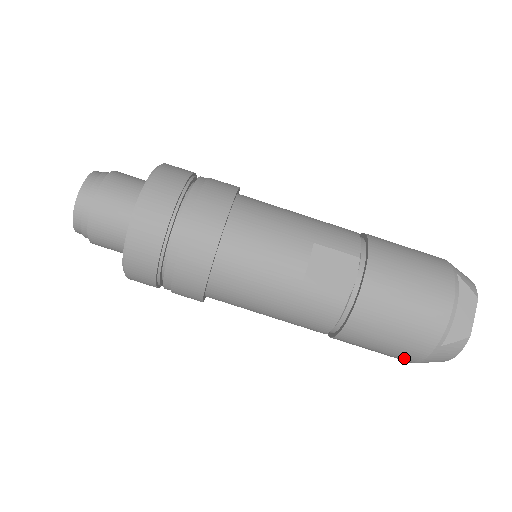
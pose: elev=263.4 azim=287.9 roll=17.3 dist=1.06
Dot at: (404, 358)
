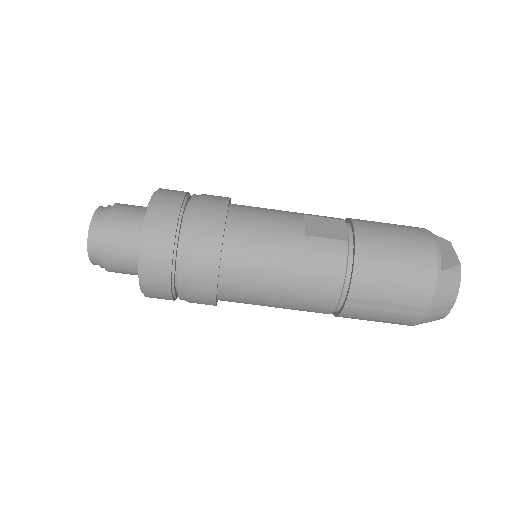
Dot at: (417, 302)
